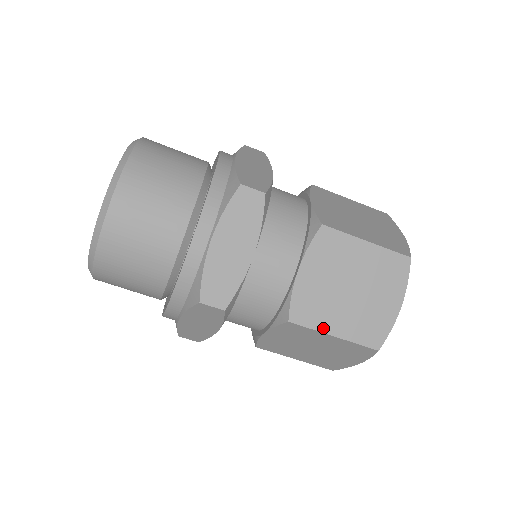
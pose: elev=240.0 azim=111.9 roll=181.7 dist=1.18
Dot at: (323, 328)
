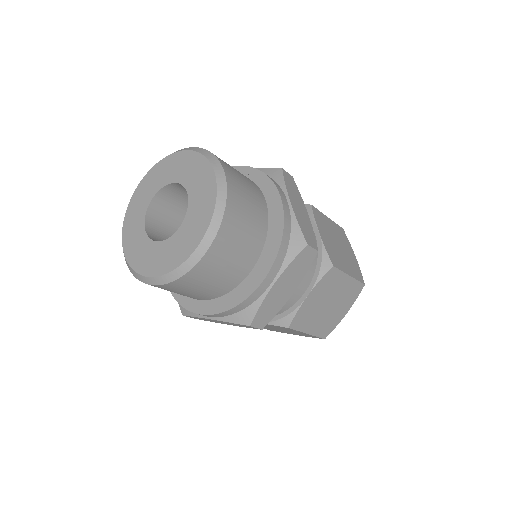
Dot at: occluded
